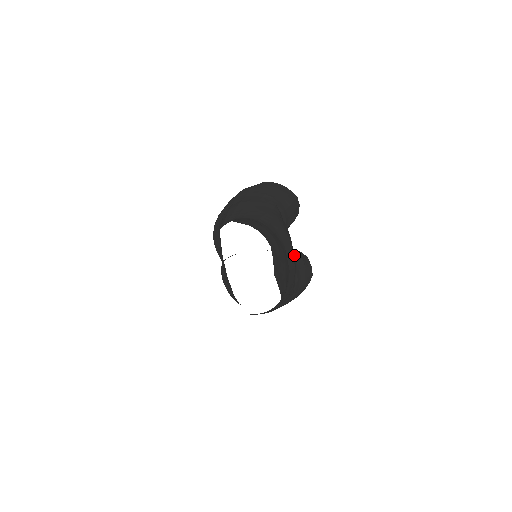
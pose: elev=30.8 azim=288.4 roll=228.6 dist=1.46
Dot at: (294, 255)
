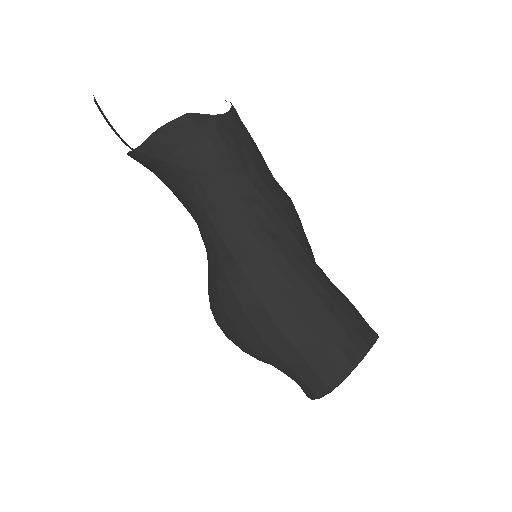
Dot at: occluded
